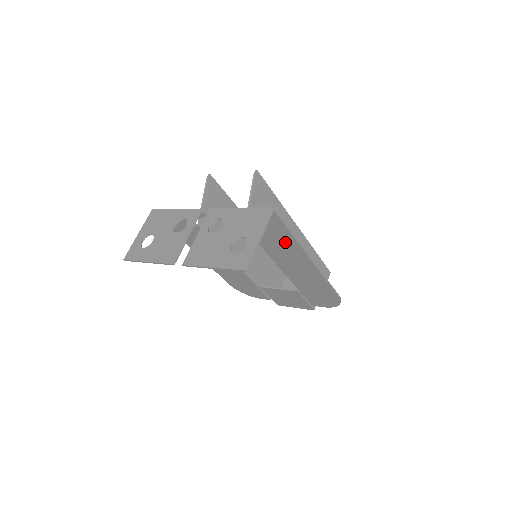
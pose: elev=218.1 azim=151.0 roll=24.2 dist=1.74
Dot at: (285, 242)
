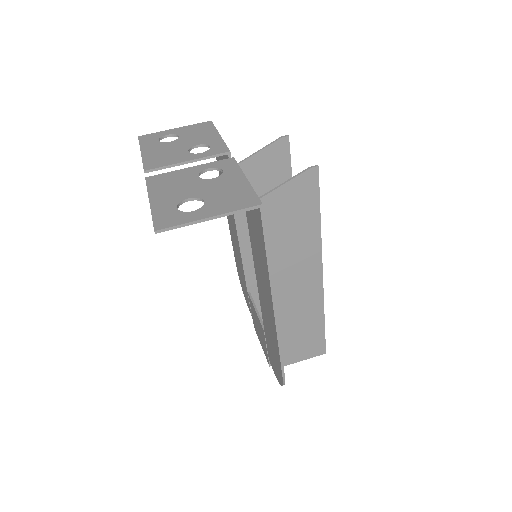
Dot at: (263, 261)
